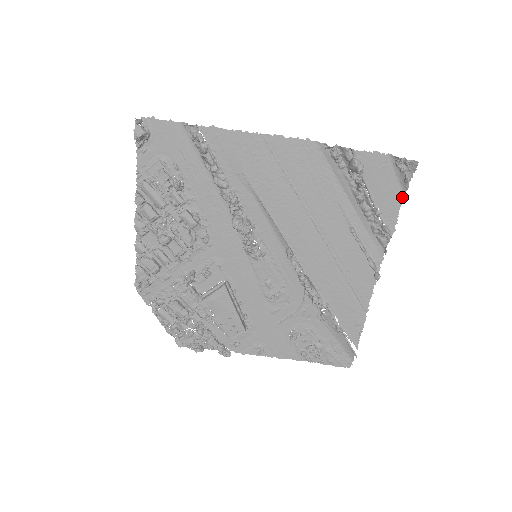
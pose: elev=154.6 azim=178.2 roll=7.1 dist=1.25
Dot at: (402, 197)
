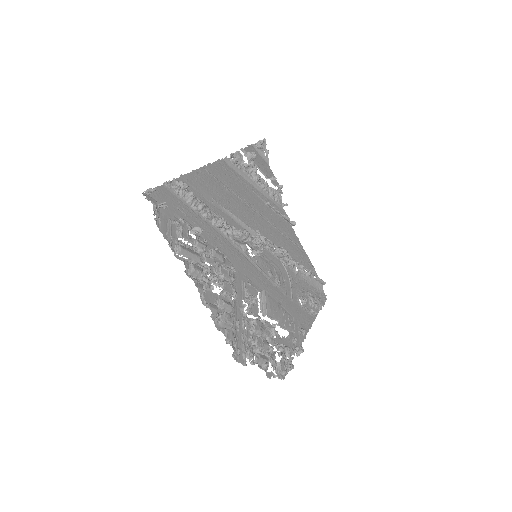
Dot at: (269, 167)
